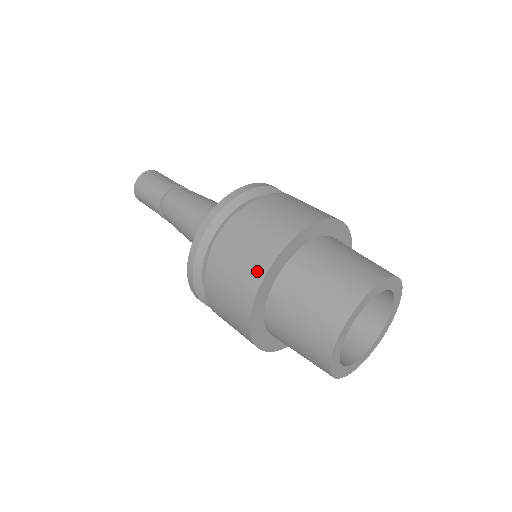
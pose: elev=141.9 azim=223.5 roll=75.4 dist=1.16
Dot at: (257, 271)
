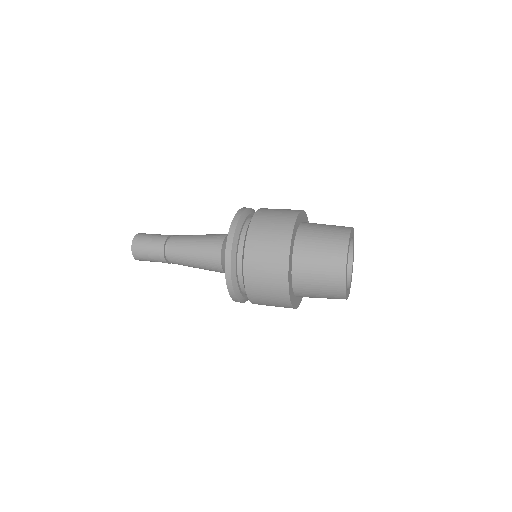
Dot at: (282, 276)
